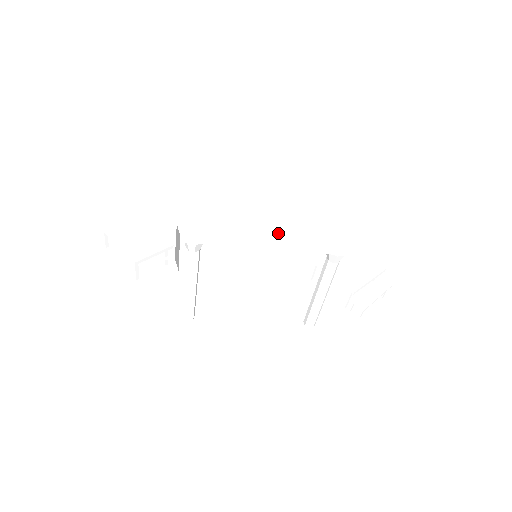
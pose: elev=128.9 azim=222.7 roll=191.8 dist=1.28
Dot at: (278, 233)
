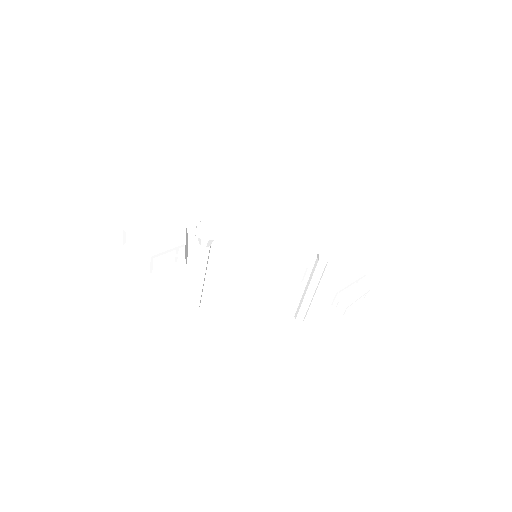
Dot at: (278, 234)
